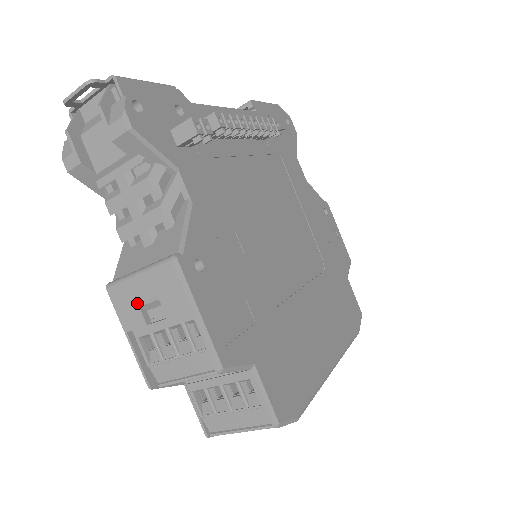
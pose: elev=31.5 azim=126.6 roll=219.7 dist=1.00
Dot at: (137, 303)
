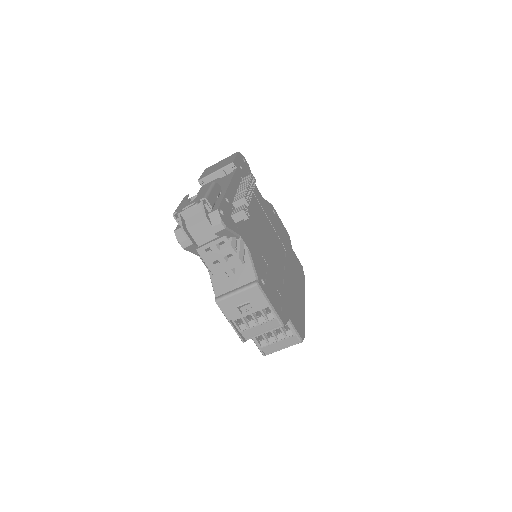
Dot at: (236, 306)
